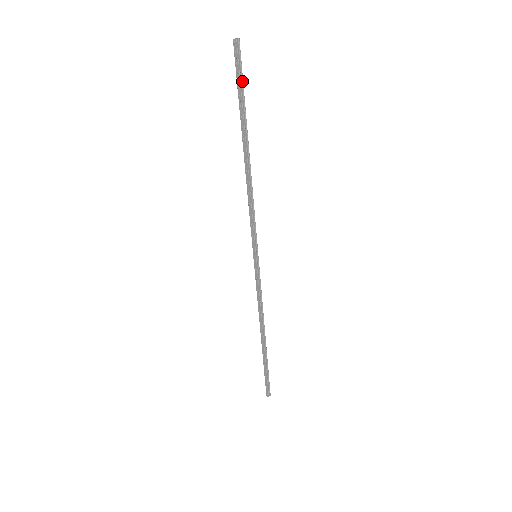
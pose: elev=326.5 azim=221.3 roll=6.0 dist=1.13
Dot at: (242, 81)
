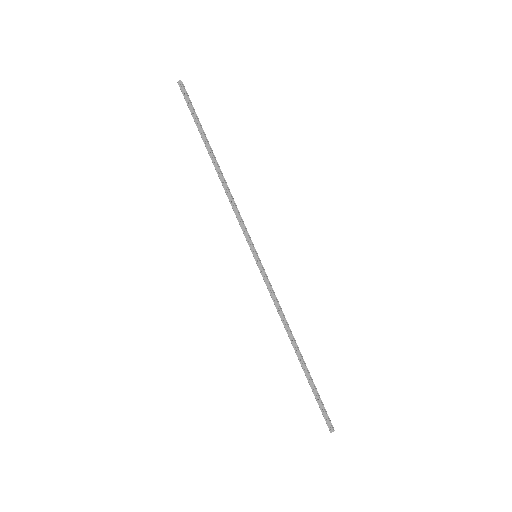
Dot at: (193, 109)
